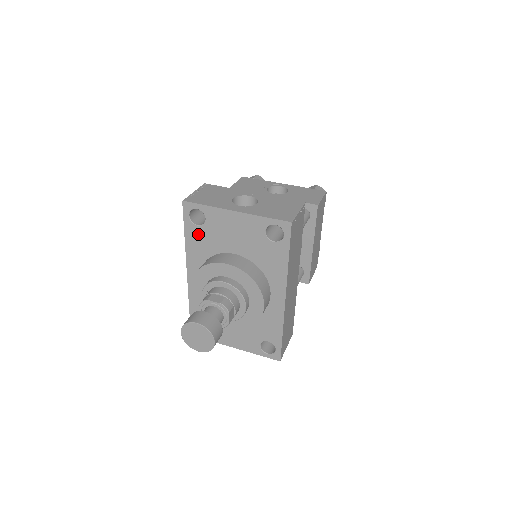
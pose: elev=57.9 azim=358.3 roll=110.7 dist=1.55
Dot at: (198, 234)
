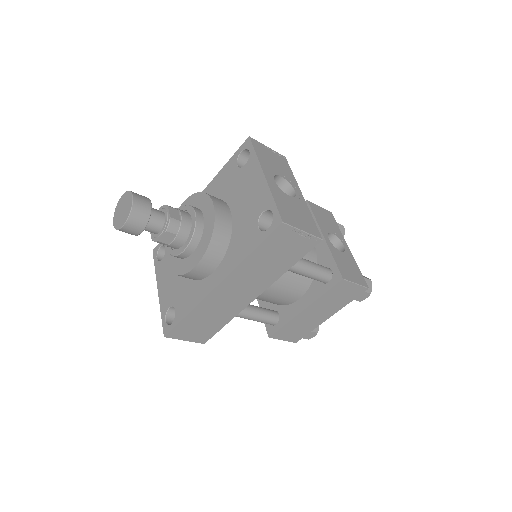
Dot at: (231, 172)
